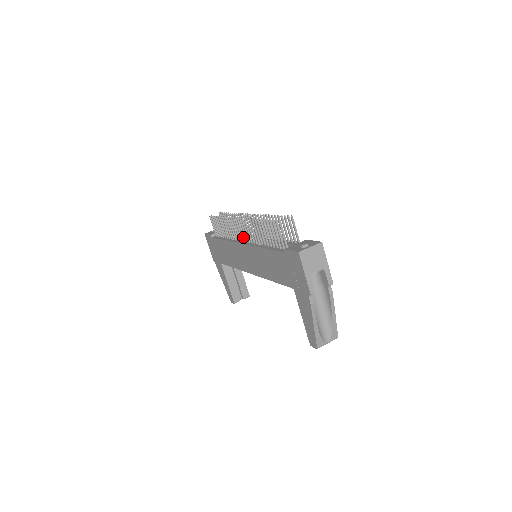
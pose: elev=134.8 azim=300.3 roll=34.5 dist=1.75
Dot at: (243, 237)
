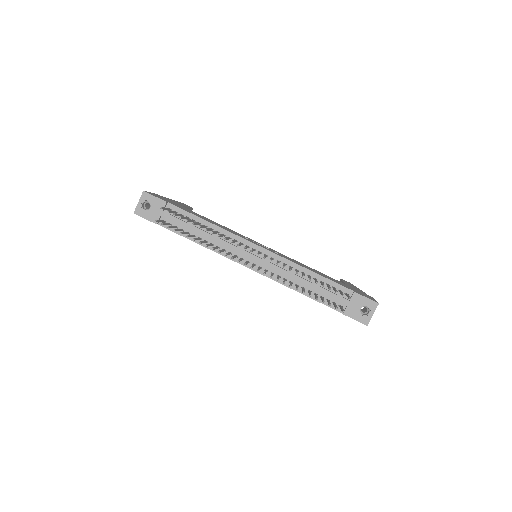
Dot at: (248, 263)
